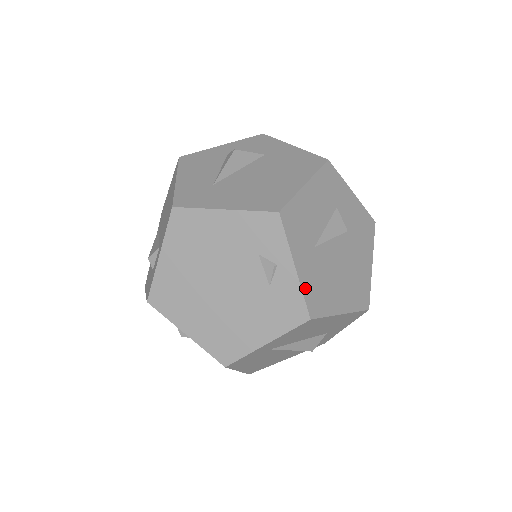
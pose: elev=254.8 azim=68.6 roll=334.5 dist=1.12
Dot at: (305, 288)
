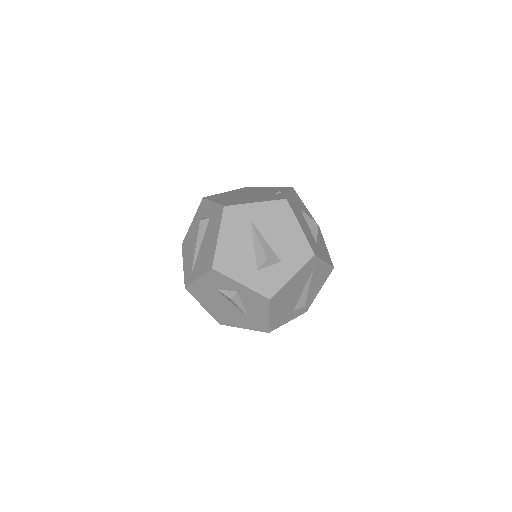
Dot at: (290, 198)
